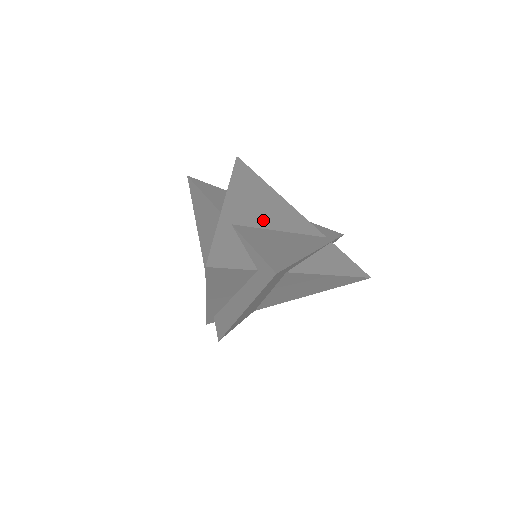
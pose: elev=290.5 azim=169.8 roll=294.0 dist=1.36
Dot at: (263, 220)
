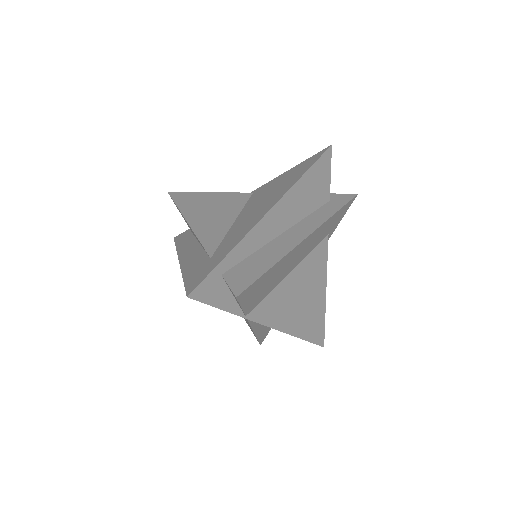
Dot at: occluded
